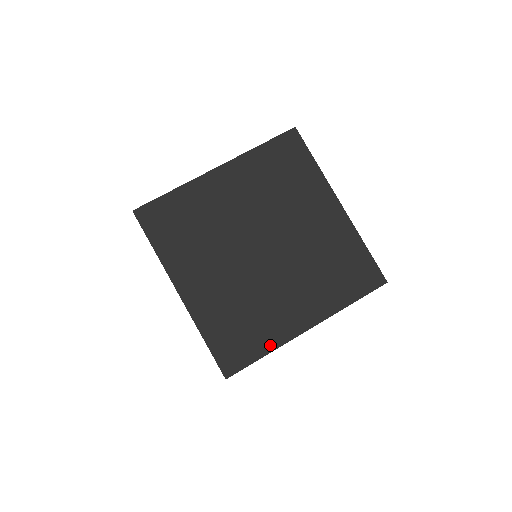
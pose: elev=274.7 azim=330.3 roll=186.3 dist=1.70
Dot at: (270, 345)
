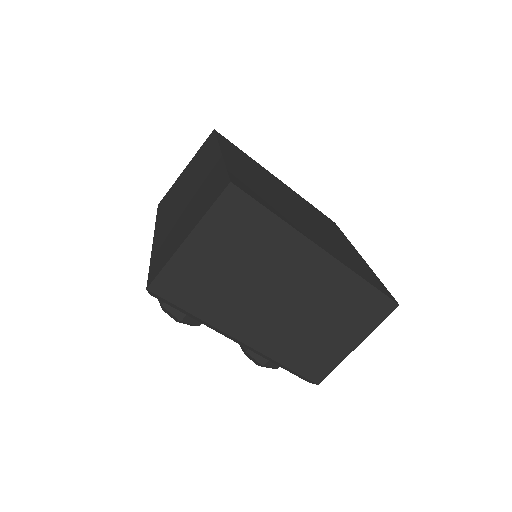
Dot at: (284, 218)
